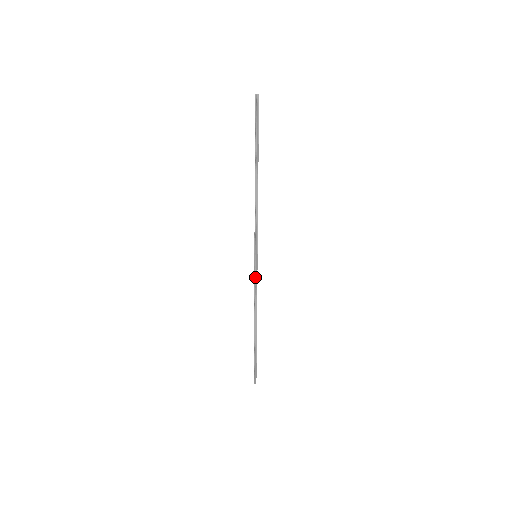
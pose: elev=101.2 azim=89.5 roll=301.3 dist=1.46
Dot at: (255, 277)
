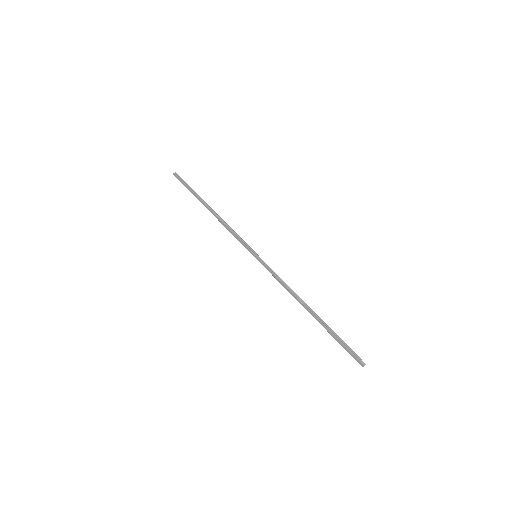
Dot at: (270, 270)
